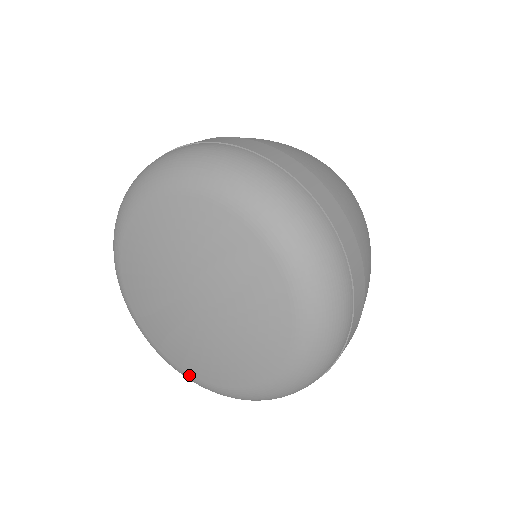
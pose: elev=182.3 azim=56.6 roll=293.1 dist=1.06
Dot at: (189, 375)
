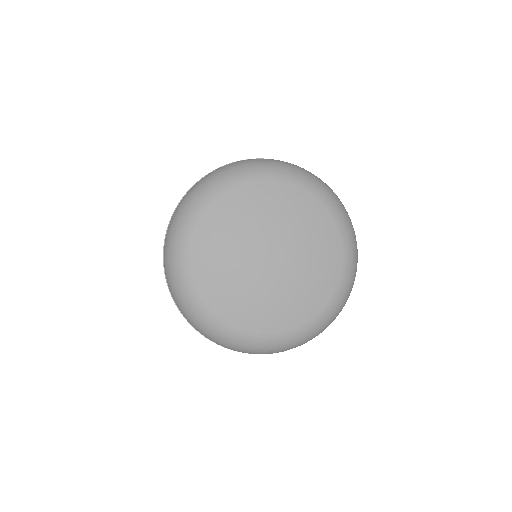
Dot at: (217, 317)
